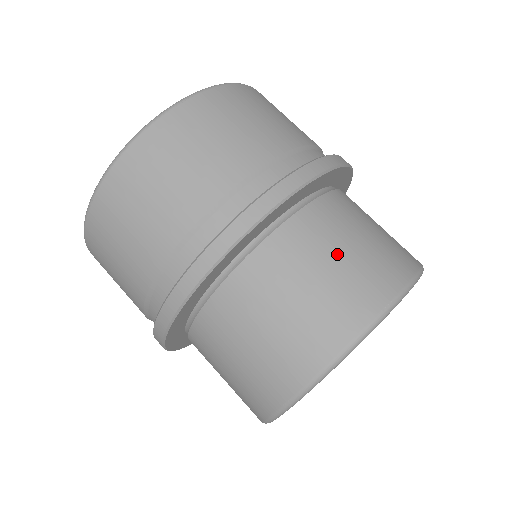
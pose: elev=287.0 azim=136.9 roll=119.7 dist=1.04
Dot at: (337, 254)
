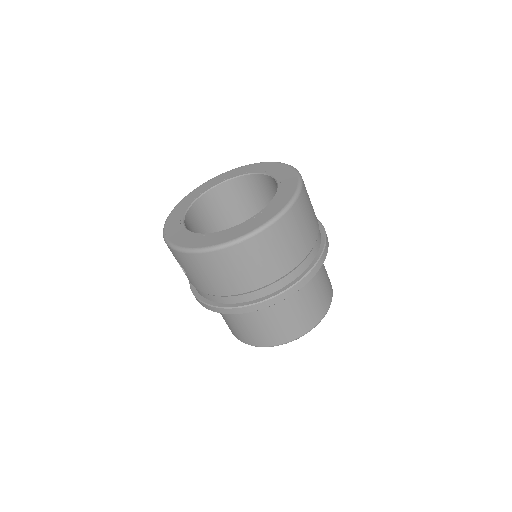
Dot at: (324, 277)
